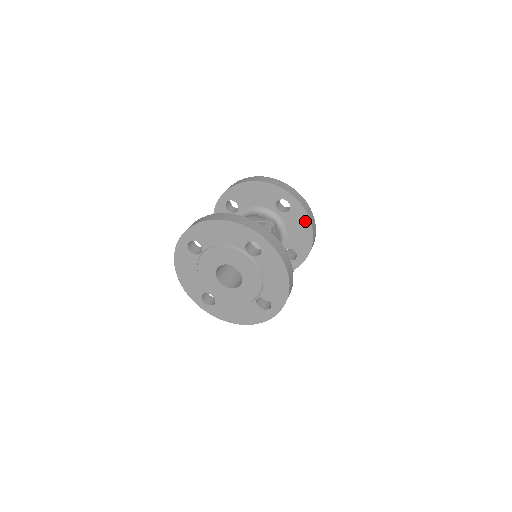
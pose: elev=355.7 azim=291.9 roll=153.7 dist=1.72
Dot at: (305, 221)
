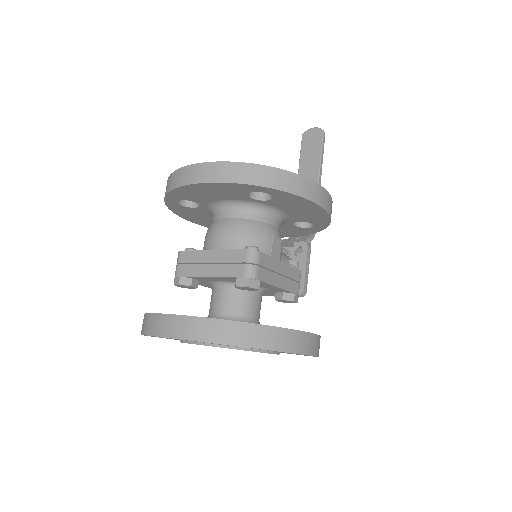
Dot at: (305, 203)
